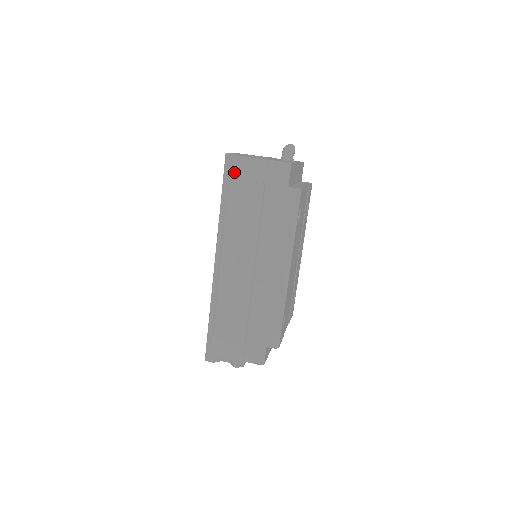
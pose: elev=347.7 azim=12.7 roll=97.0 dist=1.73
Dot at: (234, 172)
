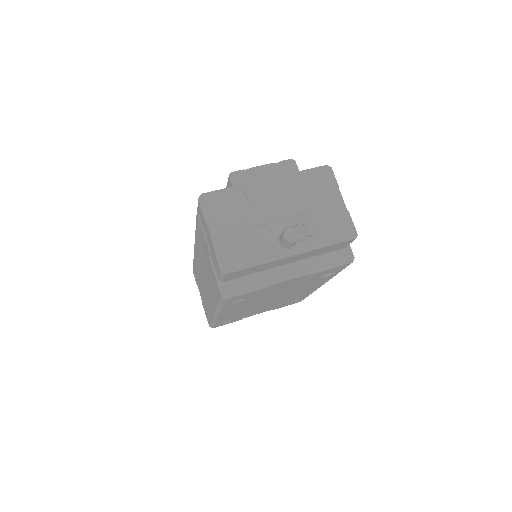
Dot at: (199, 213)
